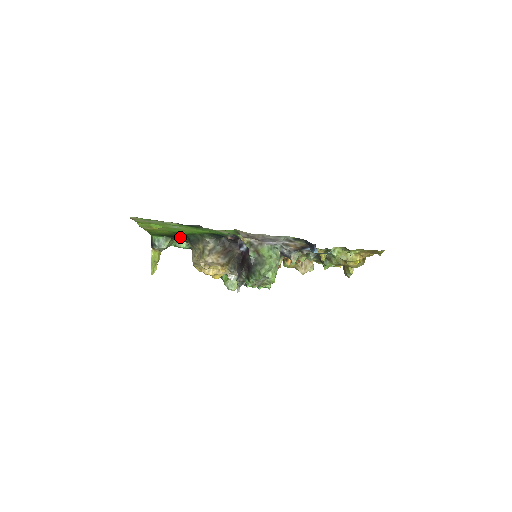
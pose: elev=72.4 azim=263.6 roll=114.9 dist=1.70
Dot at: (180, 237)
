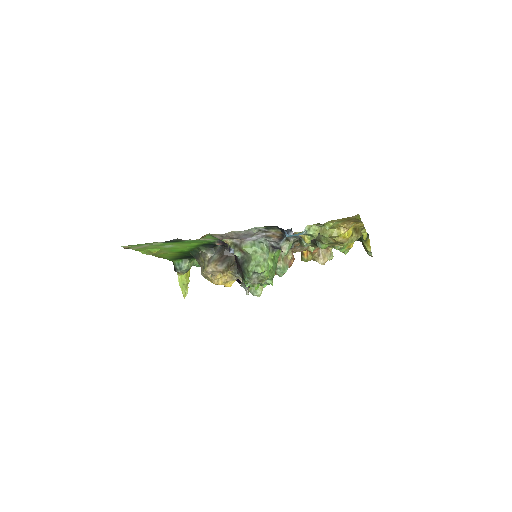
Dot at: occluded
